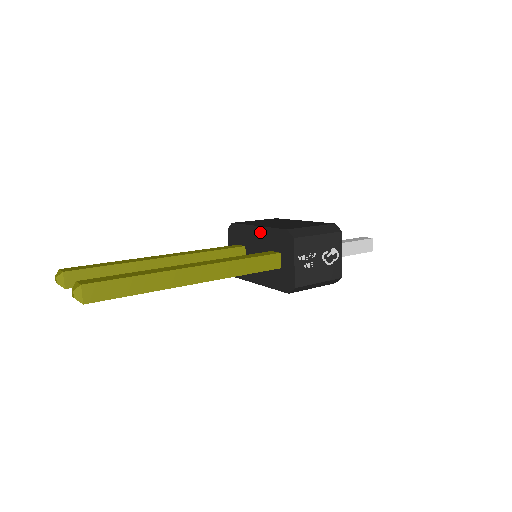
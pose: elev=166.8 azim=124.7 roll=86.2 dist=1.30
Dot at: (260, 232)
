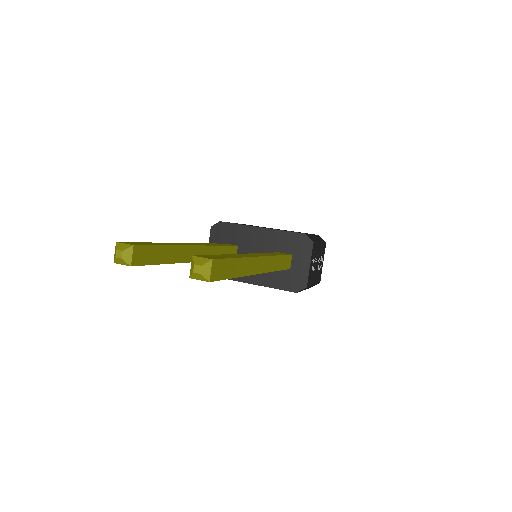
Dot at: (265, 233)
